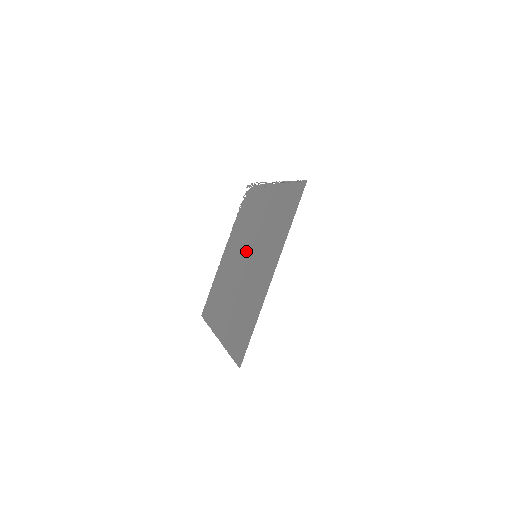
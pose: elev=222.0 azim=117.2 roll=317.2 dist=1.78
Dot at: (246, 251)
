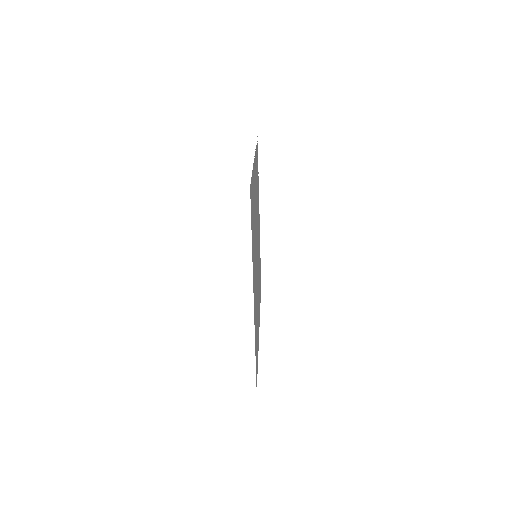
Dot at: occluded
